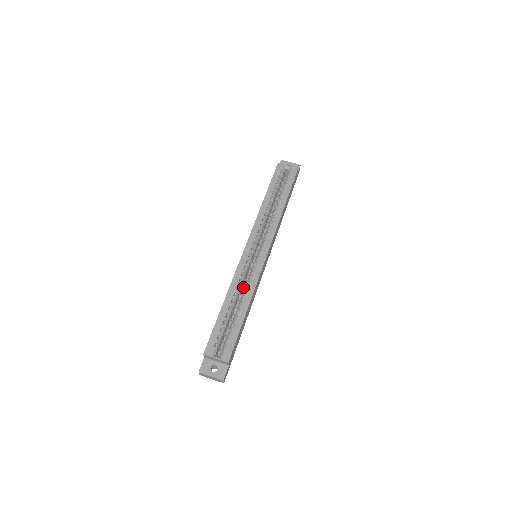
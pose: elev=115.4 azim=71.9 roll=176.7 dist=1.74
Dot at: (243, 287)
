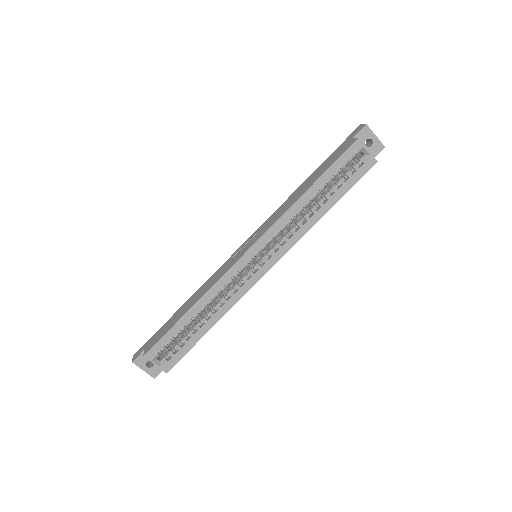
Dot at: occluded
